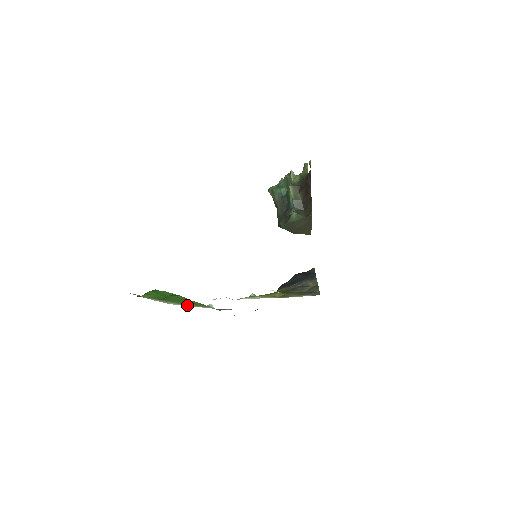
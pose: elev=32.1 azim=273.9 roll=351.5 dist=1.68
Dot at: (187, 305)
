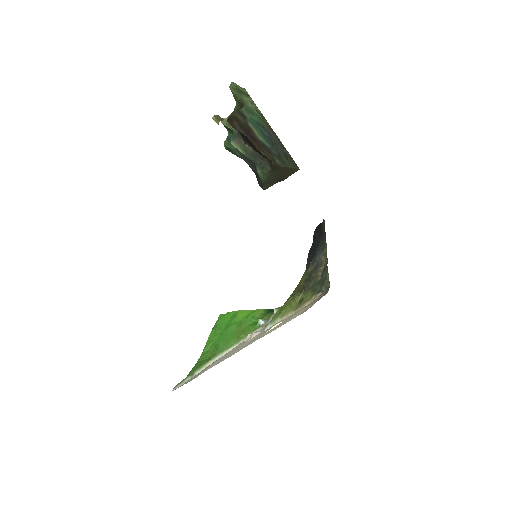
Dot at: (237, 343)
